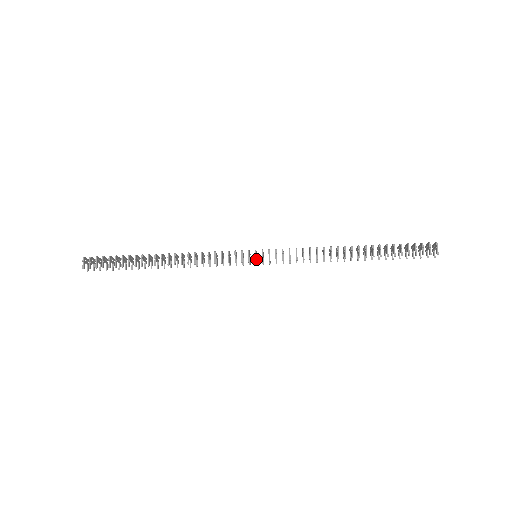
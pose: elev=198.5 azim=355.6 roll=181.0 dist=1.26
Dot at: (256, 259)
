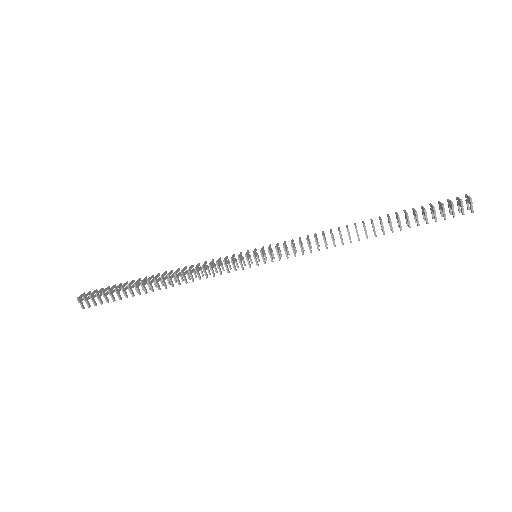
Dot at: (257, 262)
